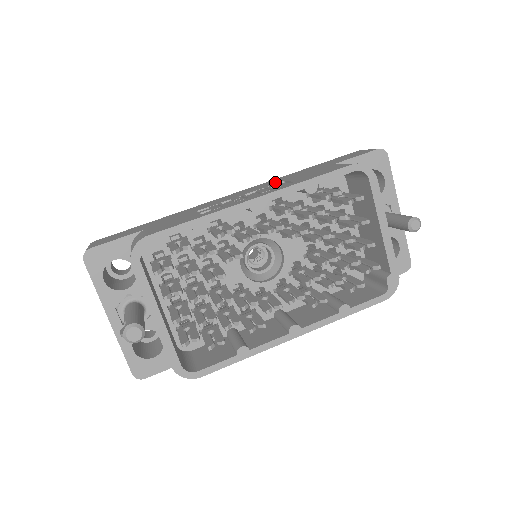
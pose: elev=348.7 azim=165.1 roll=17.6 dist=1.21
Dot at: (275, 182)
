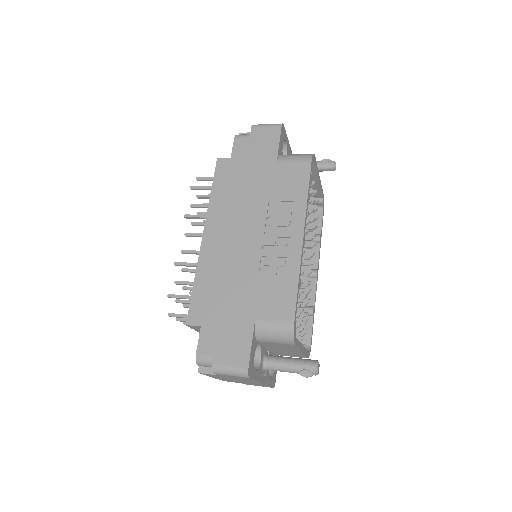
Dot at: (260, 205)
